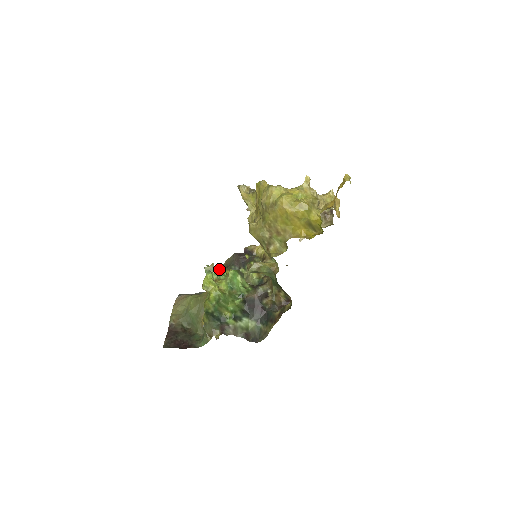
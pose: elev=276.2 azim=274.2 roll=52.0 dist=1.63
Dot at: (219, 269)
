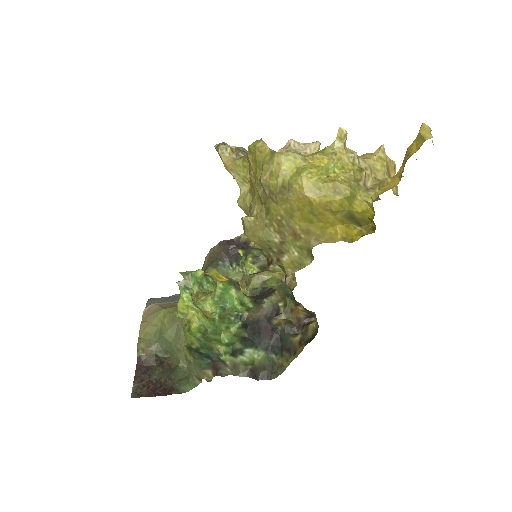
Dot at: (200, 276)
